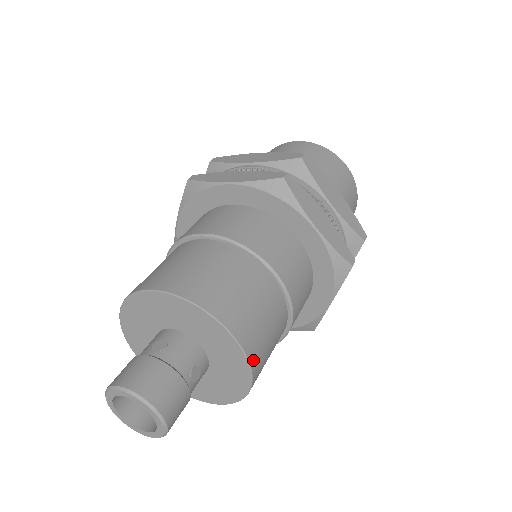
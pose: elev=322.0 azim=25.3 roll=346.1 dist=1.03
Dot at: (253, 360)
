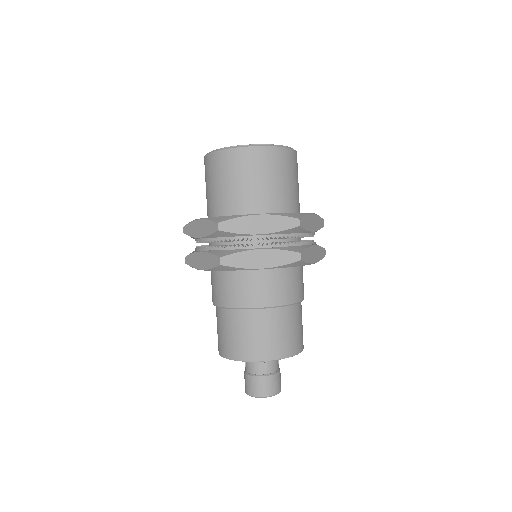
Dot at: occluded
